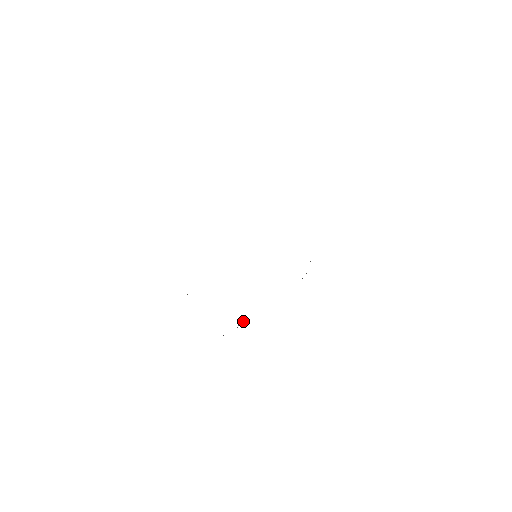
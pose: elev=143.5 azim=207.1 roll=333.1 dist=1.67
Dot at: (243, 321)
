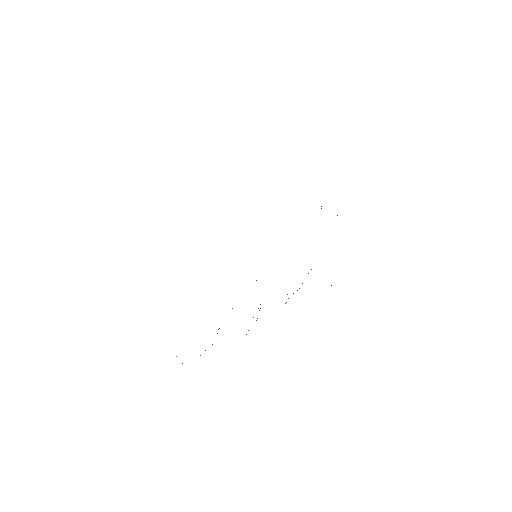
Dot at: occluded
